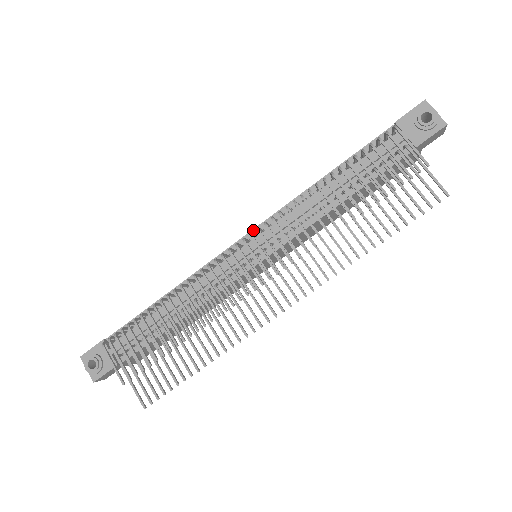
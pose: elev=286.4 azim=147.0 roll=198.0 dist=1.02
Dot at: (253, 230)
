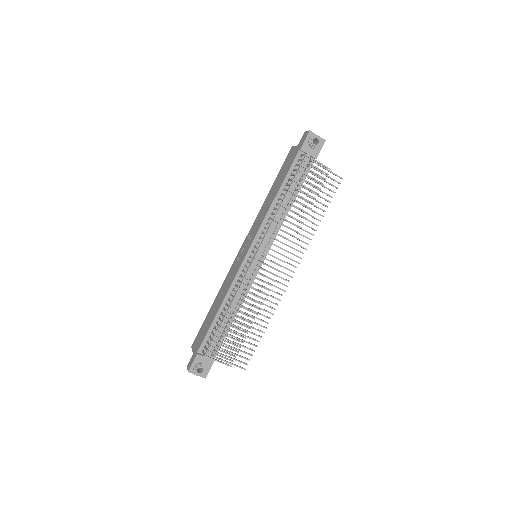
Dot at: (252, 244)
